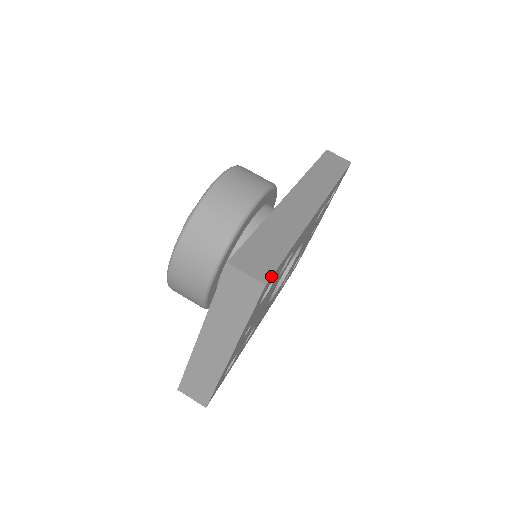
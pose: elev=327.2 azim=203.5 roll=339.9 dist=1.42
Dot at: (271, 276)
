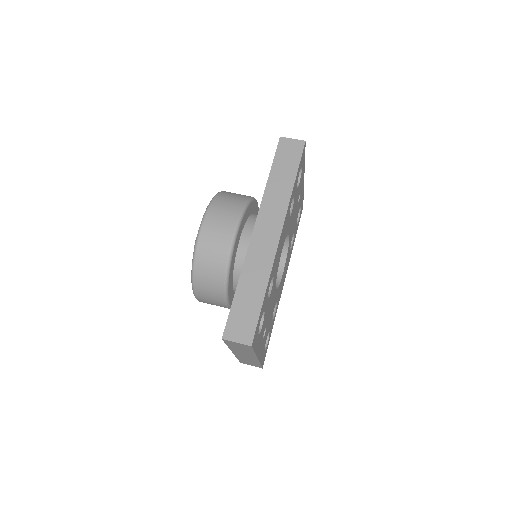
Dot at: (254, 336)
